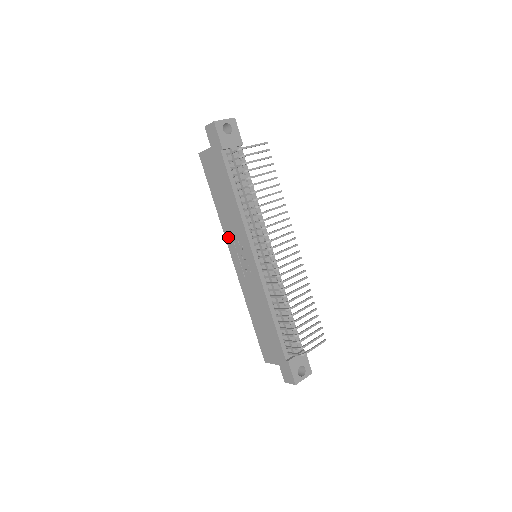
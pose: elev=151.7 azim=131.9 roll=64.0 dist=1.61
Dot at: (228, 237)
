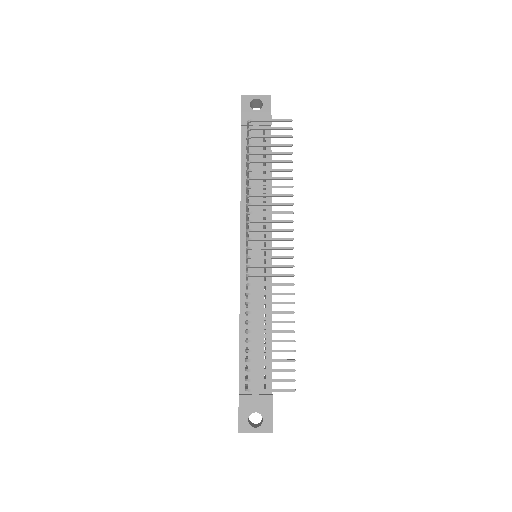
Dot at: occluded
